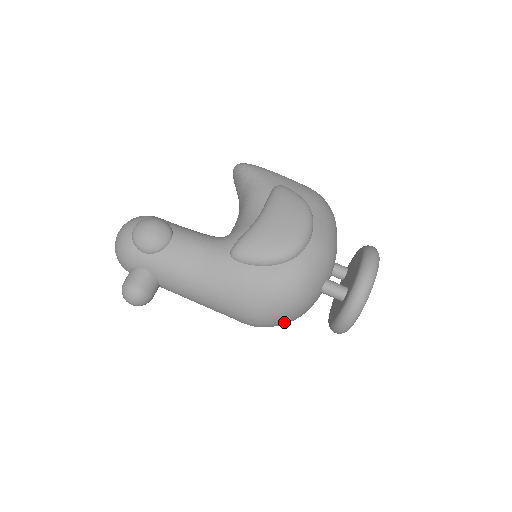
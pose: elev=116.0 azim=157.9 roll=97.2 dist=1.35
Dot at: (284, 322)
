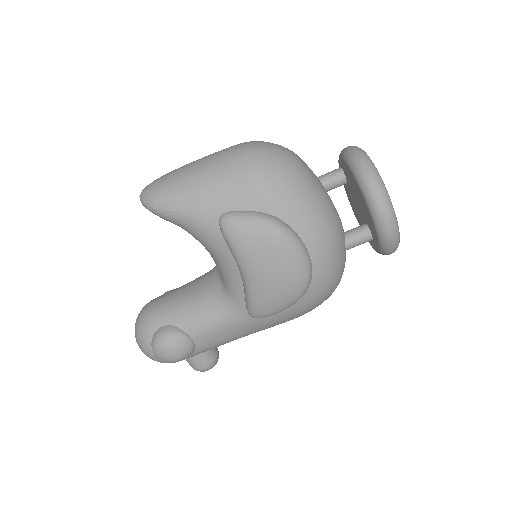
Dot at: occluded
